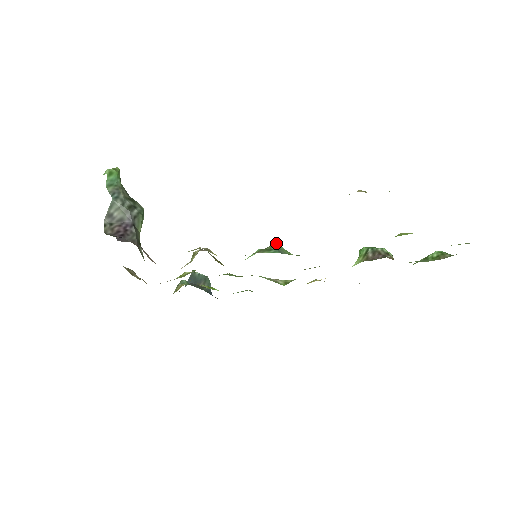
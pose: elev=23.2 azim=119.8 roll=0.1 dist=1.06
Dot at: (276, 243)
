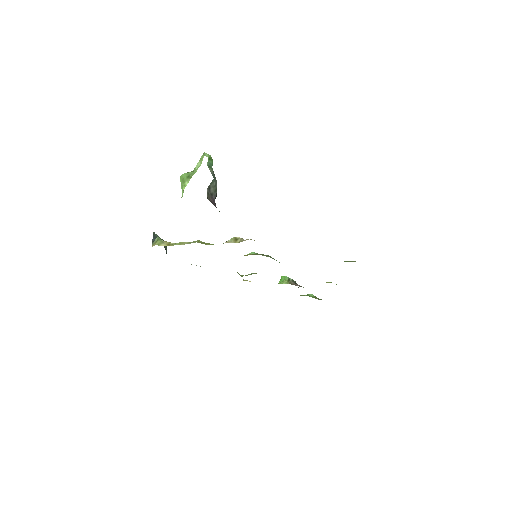
Dot at: occluded
